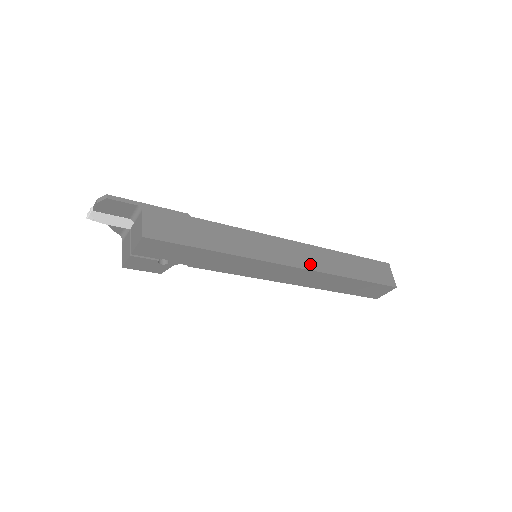
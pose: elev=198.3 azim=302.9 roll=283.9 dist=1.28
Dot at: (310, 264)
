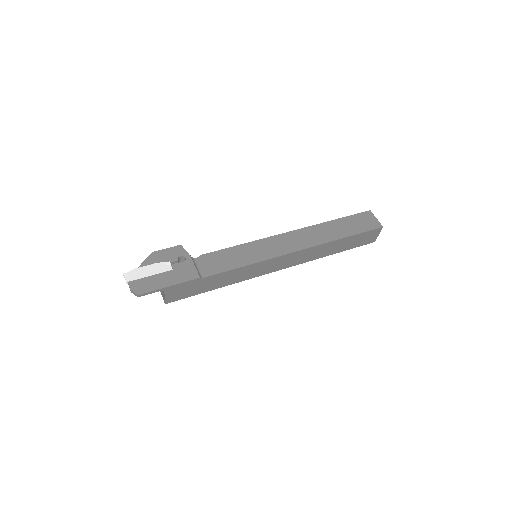
Dot at: (297, 262)
